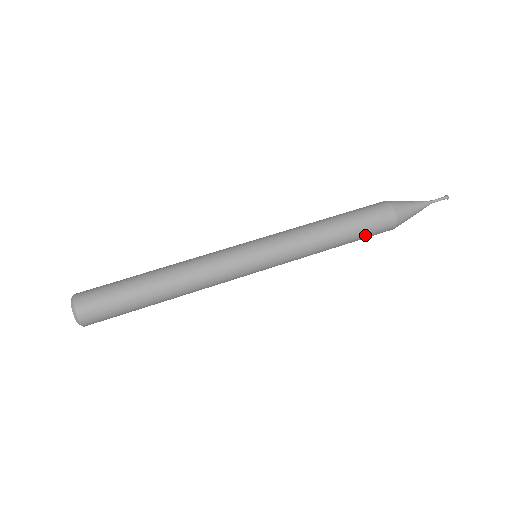
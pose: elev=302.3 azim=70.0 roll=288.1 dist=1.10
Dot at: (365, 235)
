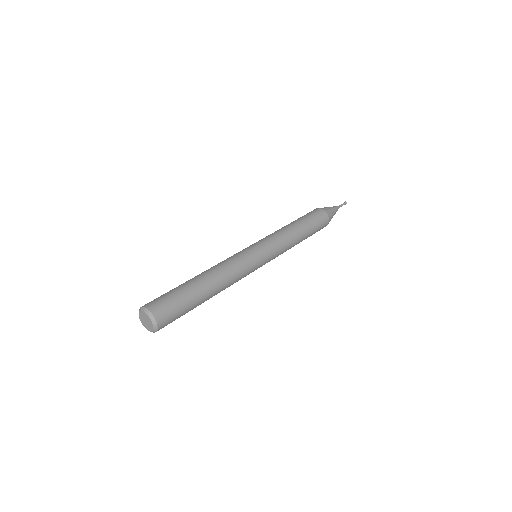
Dot at: (314, 232)
